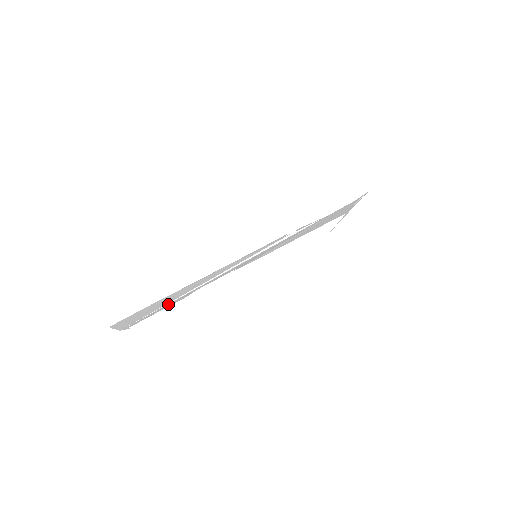
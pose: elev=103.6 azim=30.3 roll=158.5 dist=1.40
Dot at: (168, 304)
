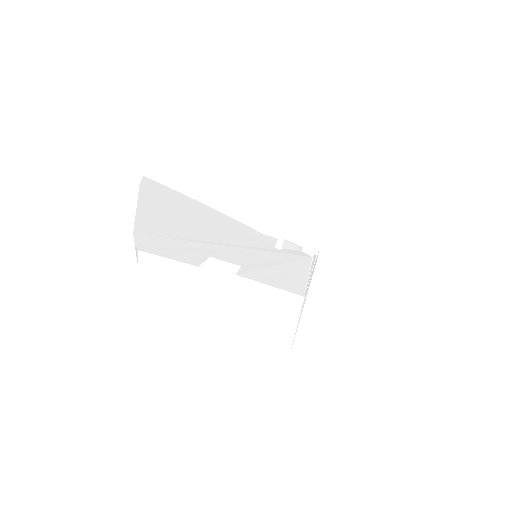
Dot at: (185, 244)
